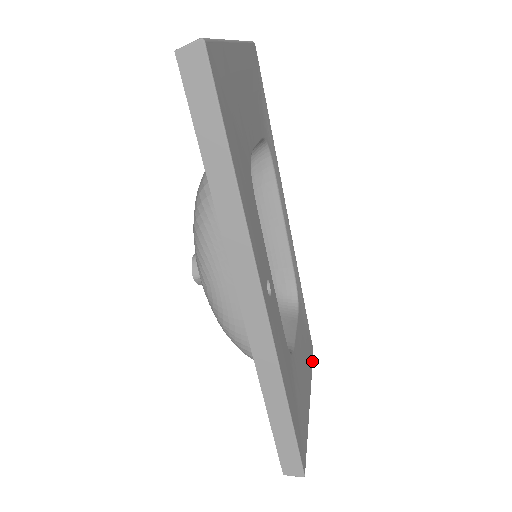
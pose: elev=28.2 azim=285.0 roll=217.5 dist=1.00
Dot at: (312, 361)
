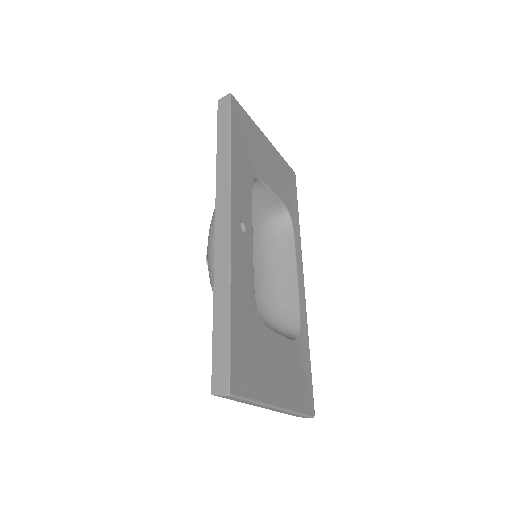
Dot at: (306, 413)
